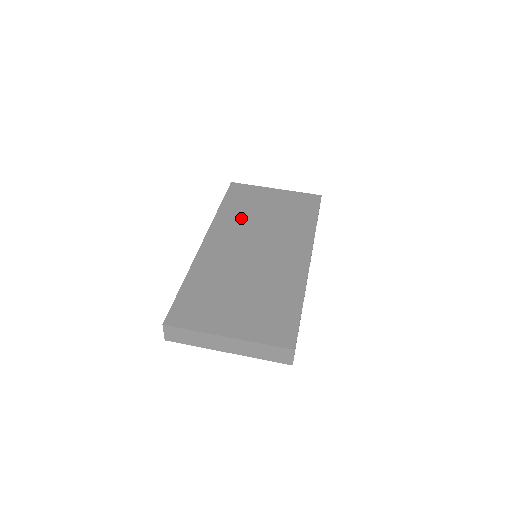
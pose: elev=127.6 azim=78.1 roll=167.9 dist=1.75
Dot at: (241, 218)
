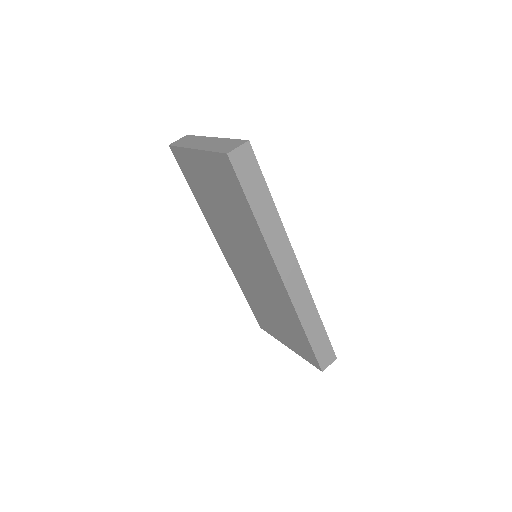
Dot at: occluded
